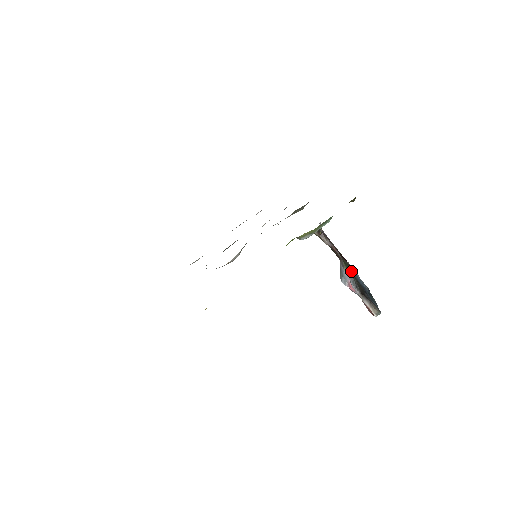
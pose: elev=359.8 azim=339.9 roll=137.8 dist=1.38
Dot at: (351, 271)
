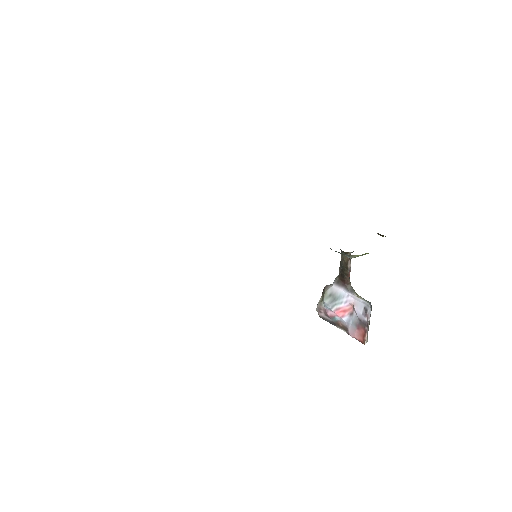
Dot at: (352, 298)
